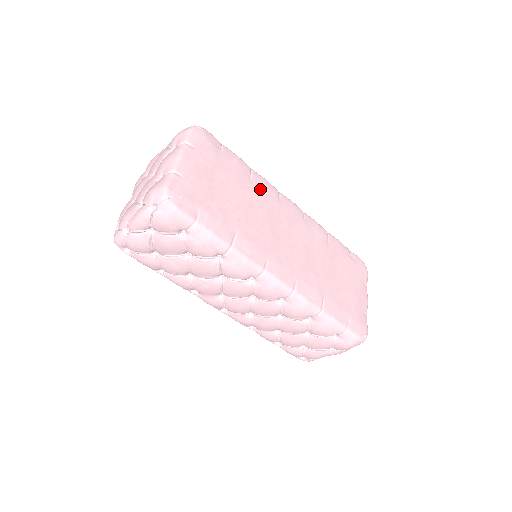
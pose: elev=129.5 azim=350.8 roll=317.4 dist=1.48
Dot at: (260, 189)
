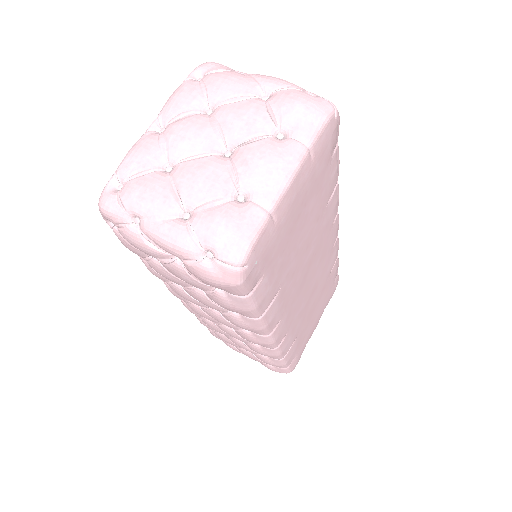
Dot at: (328, 215)
